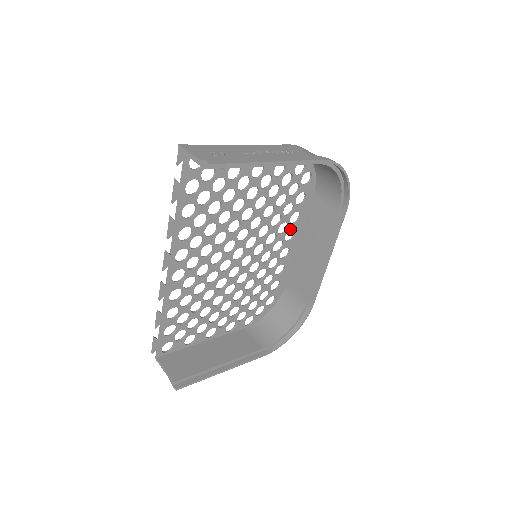
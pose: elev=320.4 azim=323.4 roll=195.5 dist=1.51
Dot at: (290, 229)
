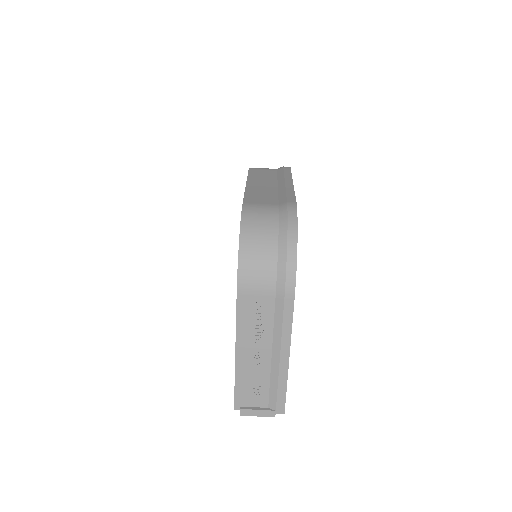
Dot at: occluded
